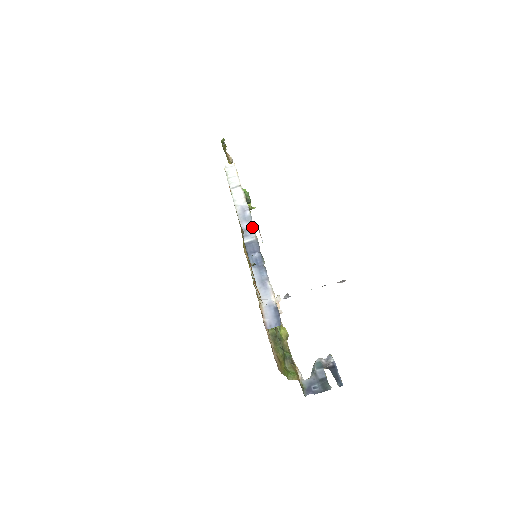
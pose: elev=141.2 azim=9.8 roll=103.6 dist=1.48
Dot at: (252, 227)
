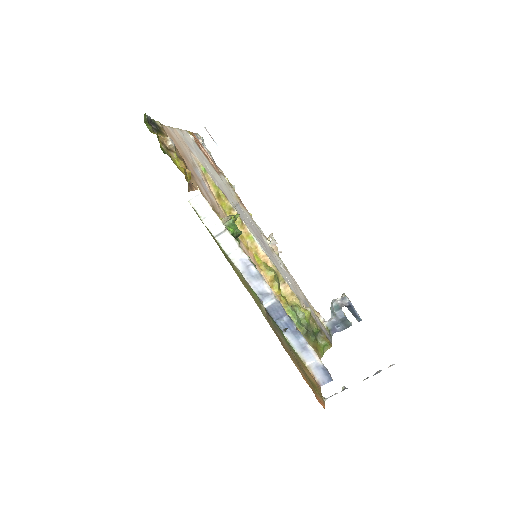
Dot at: (266, 288)
